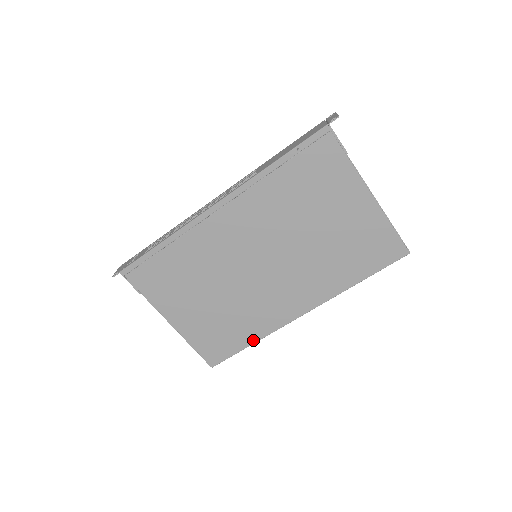
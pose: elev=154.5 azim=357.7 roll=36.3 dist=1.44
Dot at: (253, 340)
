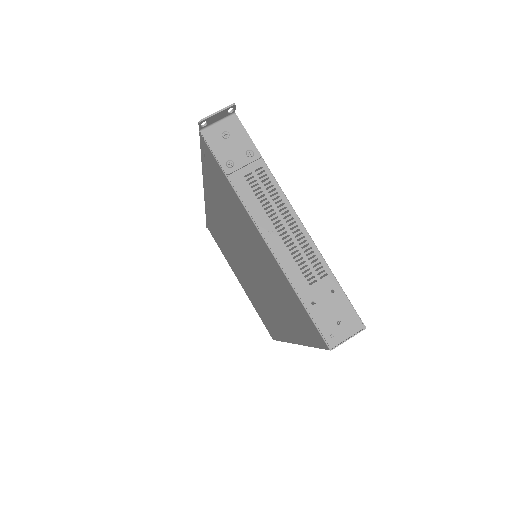
Dot at: (279, 338)
